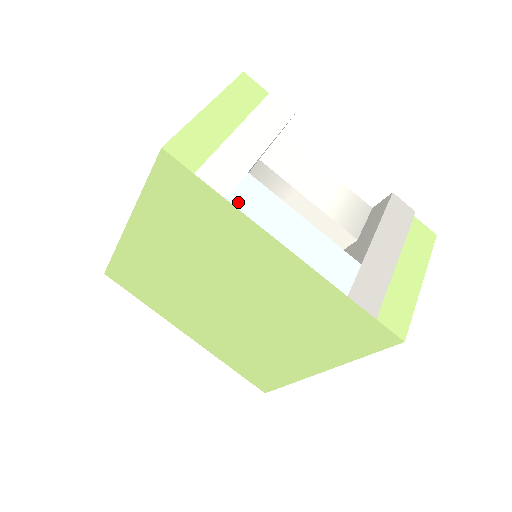
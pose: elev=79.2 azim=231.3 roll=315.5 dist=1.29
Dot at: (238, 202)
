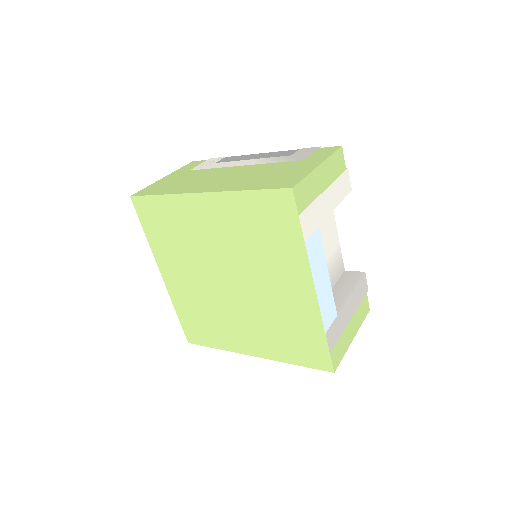
Dot at: (308, 246)
